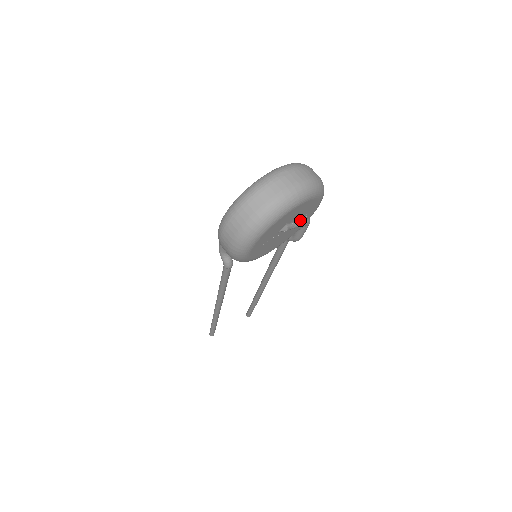
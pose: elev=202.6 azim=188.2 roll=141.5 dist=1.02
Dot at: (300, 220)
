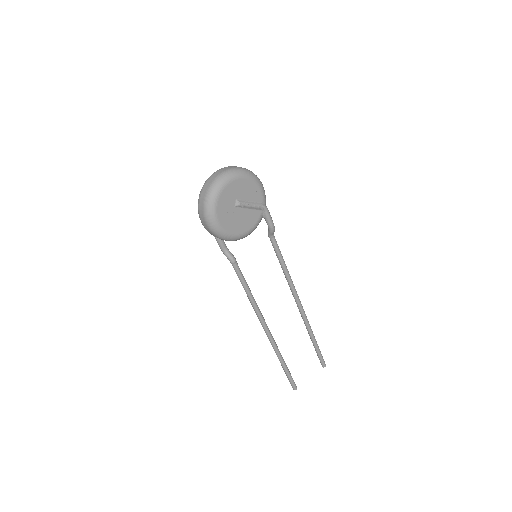
Dot at: (252, 201)
